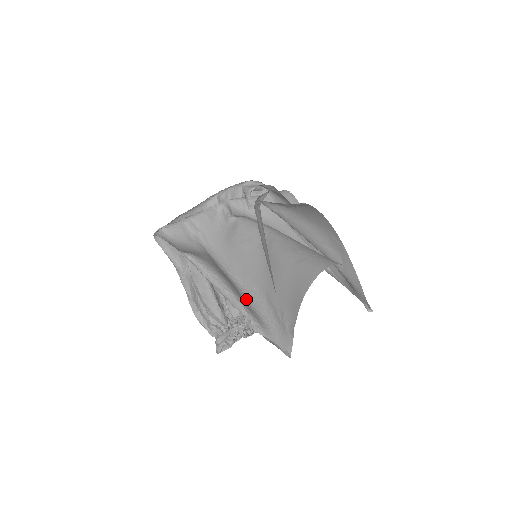
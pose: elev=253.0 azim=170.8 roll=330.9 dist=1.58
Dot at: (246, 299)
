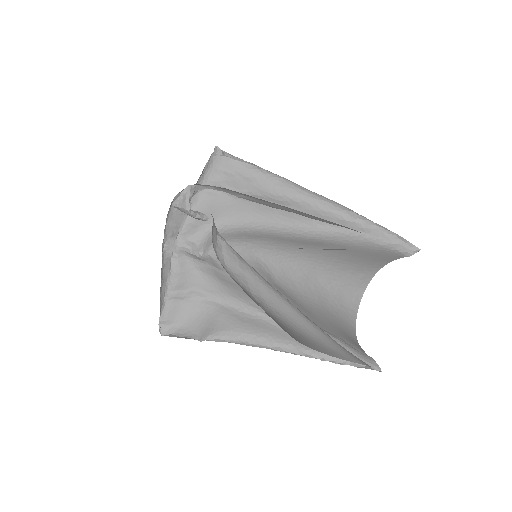
Dot at: occluded
